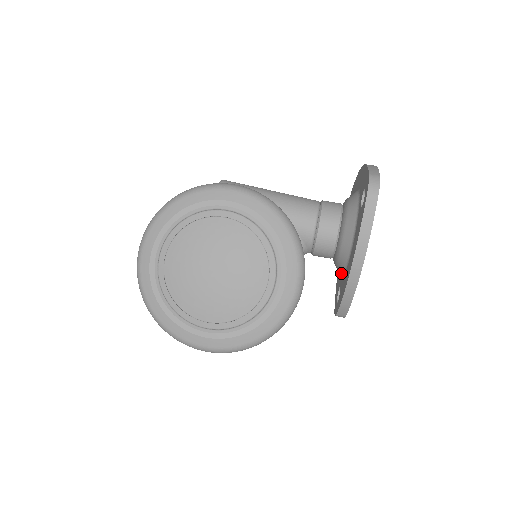
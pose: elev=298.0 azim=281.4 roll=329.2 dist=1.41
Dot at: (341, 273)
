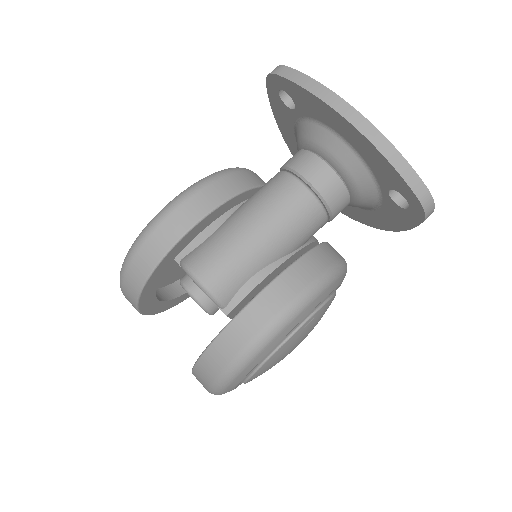
Dot at: occluded
